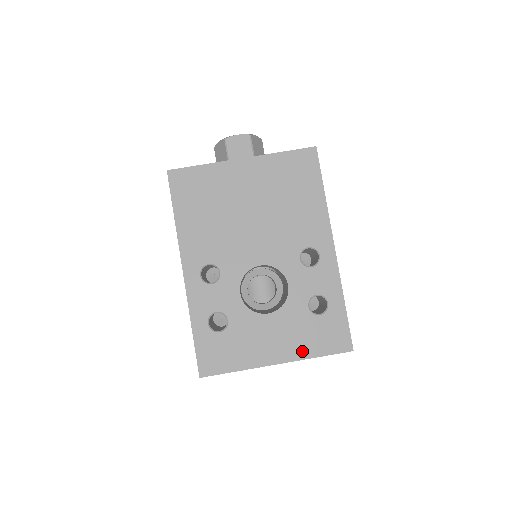
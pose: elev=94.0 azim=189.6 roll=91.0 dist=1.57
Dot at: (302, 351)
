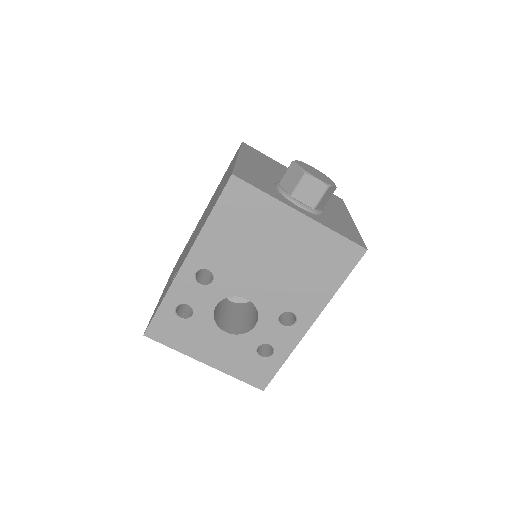
Dot at: (229, 368)
